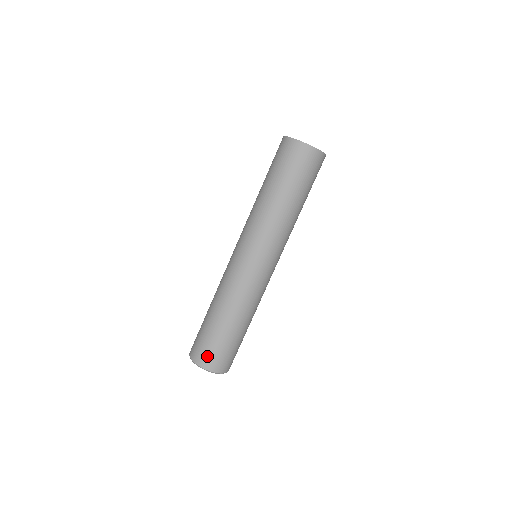
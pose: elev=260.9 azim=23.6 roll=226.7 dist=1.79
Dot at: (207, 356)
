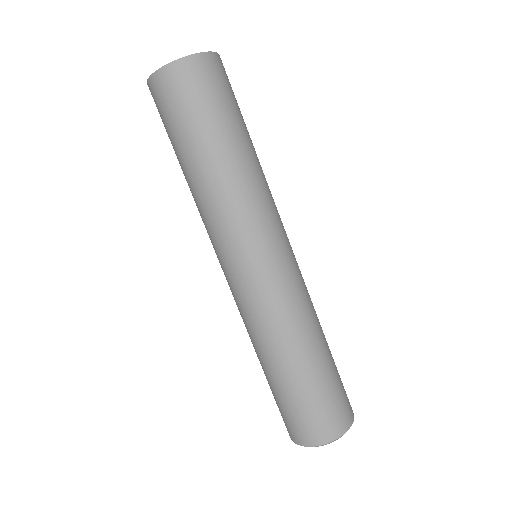
Dot at: (308, 428)
